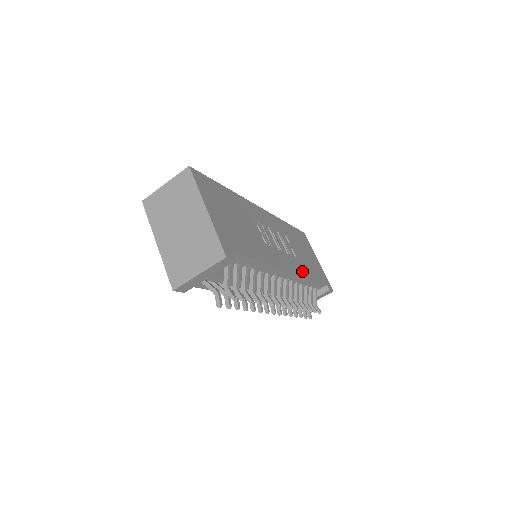
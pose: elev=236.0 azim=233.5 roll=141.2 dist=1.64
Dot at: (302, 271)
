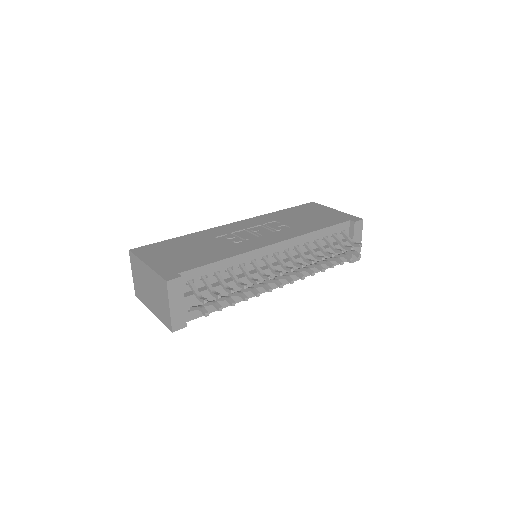
Dot at: (299, 233)
